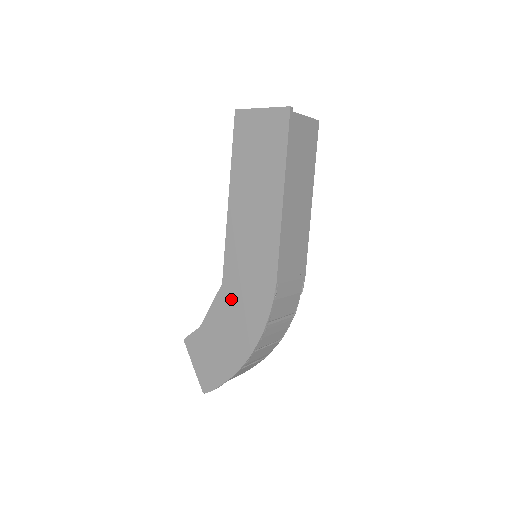
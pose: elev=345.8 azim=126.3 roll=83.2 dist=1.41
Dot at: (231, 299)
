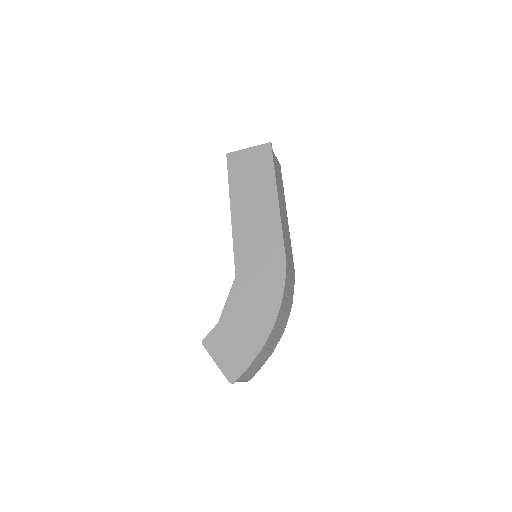
Dot at: (246, 286)
